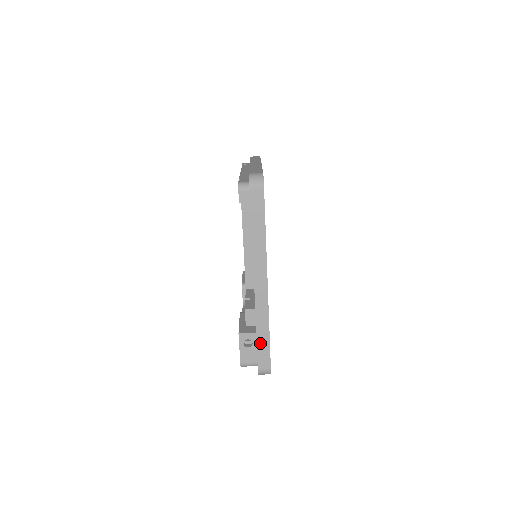
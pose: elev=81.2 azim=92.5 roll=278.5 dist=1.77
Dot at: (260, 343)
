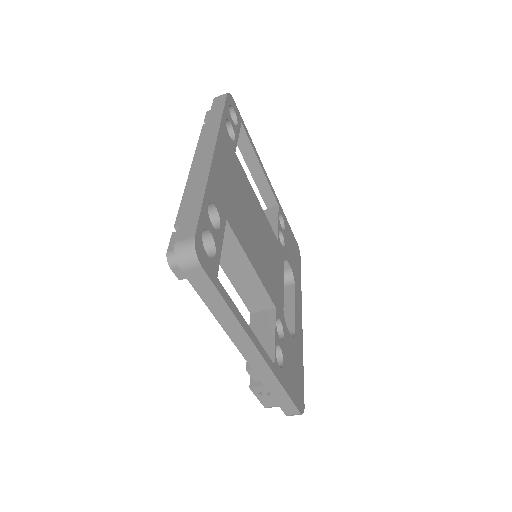
Dot at: (277, 398)
